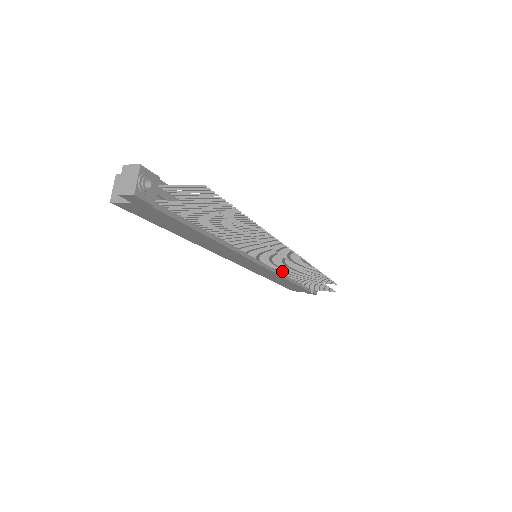
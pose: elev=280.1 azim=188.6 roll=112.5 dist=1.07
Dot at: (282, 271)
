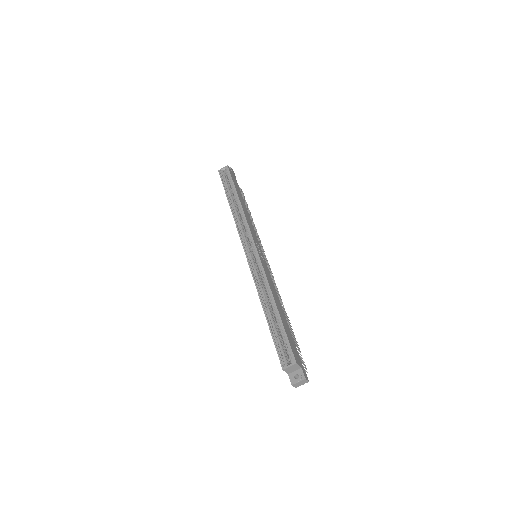
Dot at: occluded
